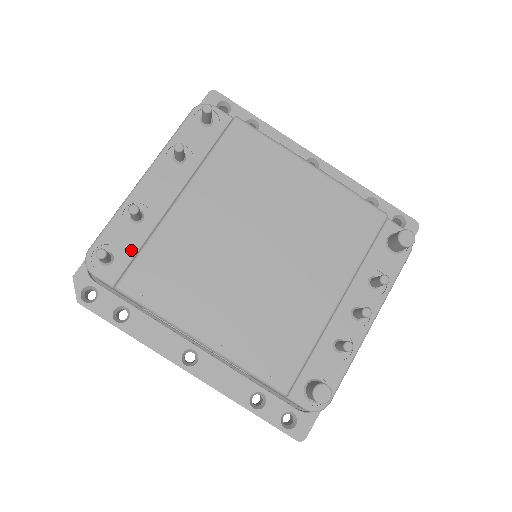
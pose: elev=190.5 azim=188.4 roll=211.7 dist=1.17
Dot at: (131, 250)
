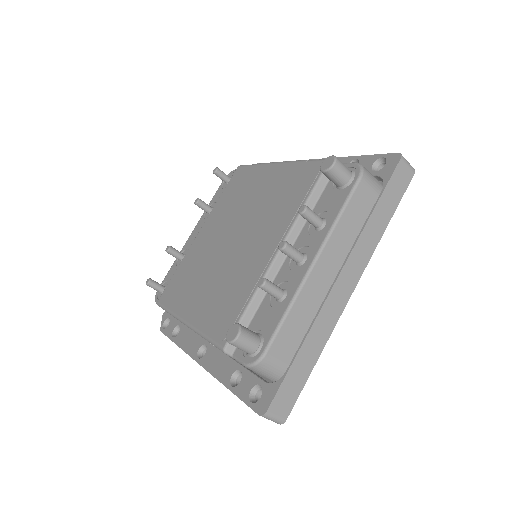
Dot at: occluded
